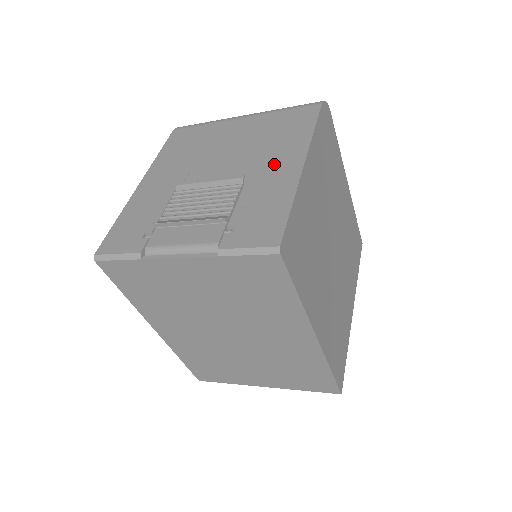
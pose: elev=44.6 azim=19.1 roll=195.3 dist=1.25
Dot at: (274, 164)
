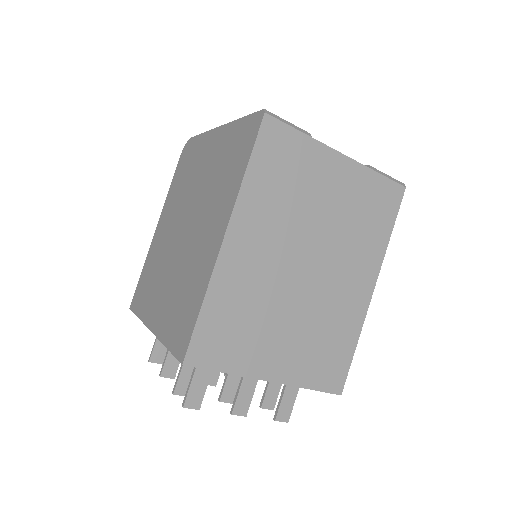
Dot at: occluded
